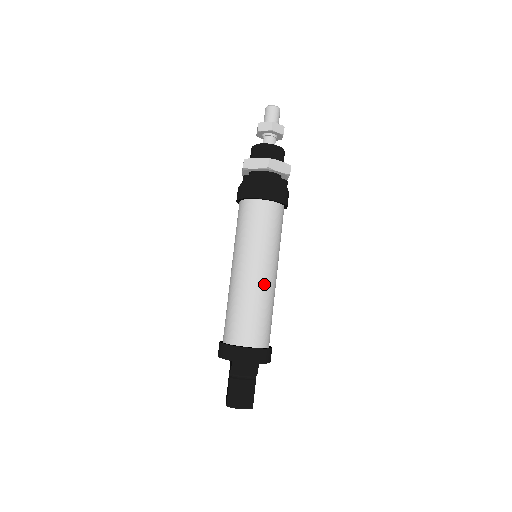
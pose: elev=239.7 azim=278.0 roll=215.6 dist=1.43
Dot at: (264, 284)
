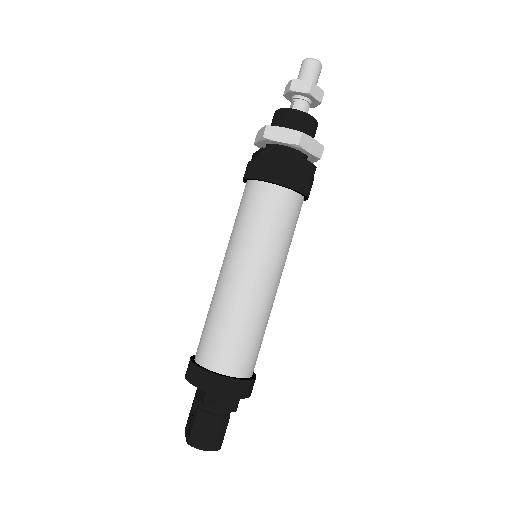
Dot at: (264, 298)
